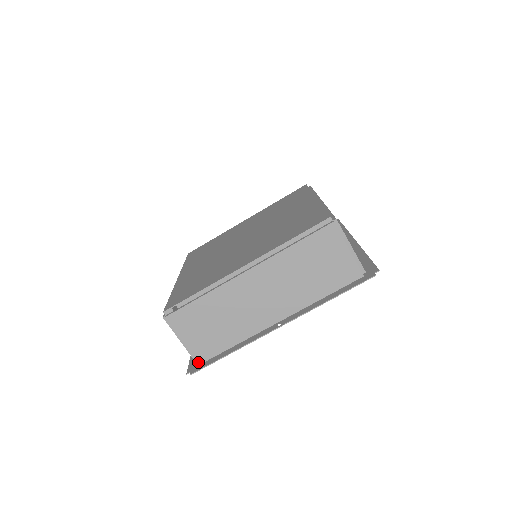
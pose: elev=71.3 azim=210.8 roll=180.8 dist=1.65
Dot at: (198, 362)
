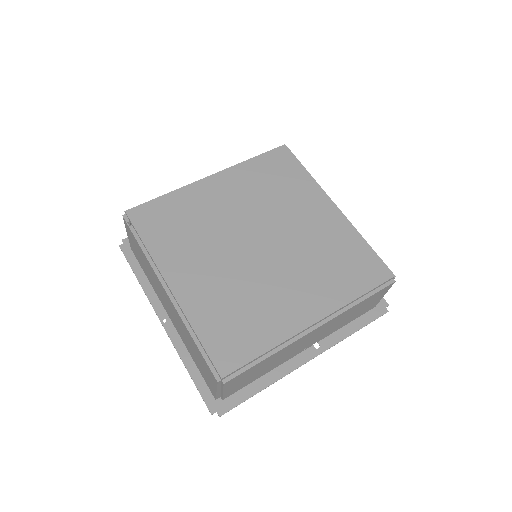
Dot at: (131, 247)
